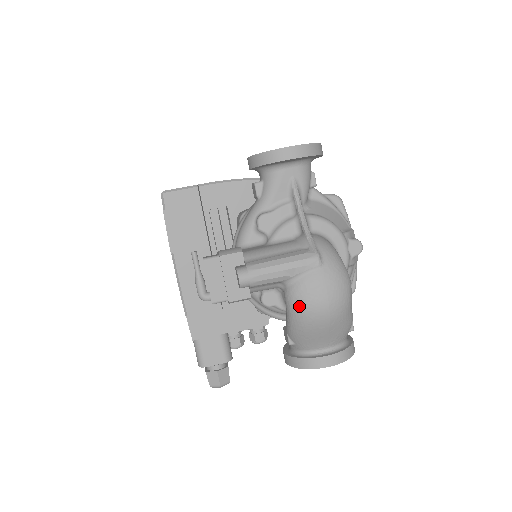
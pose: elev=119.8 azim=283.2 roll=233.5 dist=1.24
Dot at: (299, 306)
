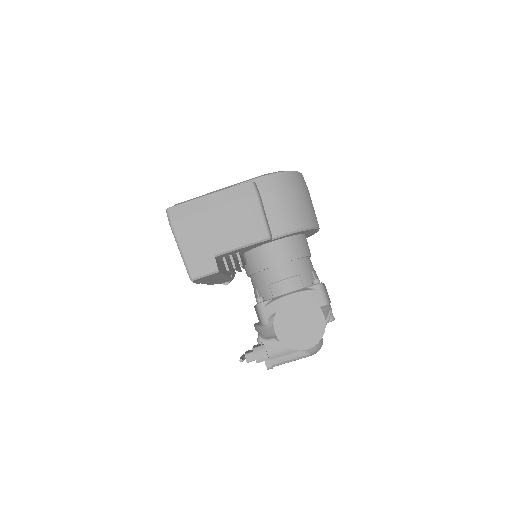
Dot at: occluded
